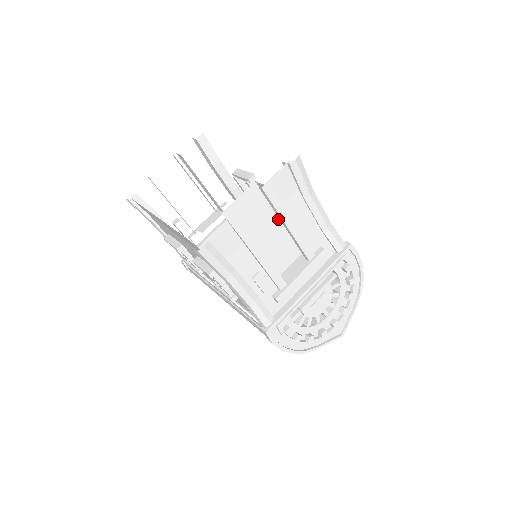
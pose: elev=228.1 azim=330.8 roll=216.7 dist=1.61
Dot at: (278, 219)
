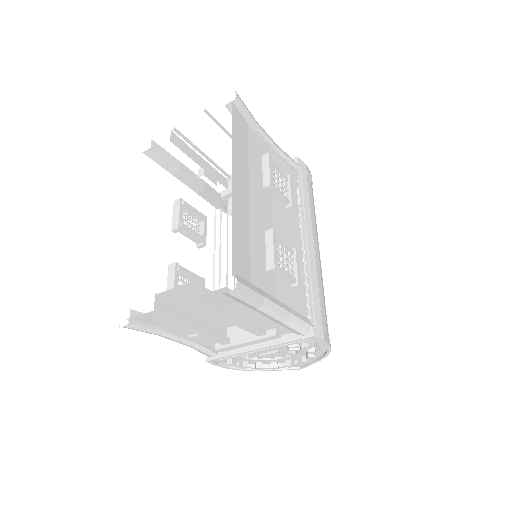
Dot at: occluded
